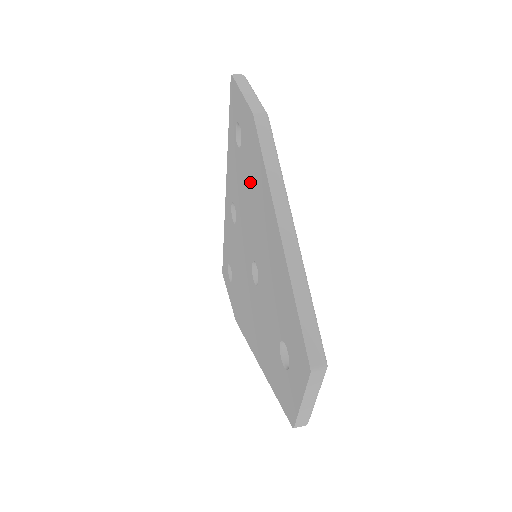
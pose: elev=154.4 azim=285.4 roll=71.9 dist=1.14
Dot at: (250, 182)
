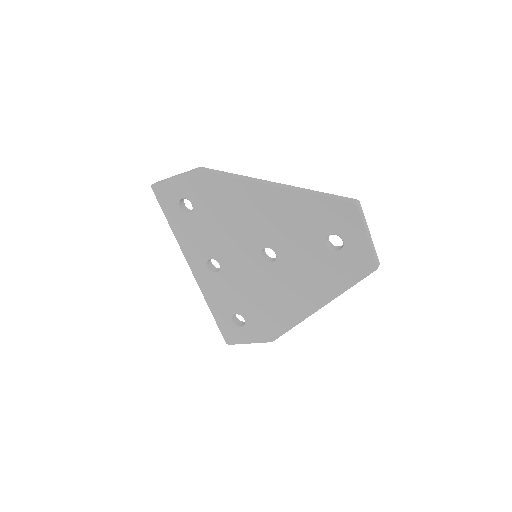
Dot at: (221, 210)
